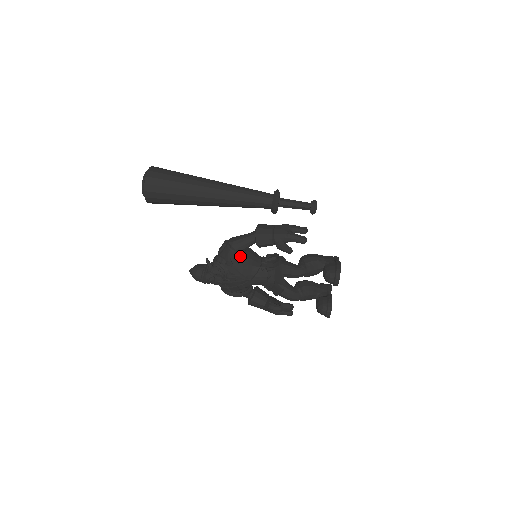
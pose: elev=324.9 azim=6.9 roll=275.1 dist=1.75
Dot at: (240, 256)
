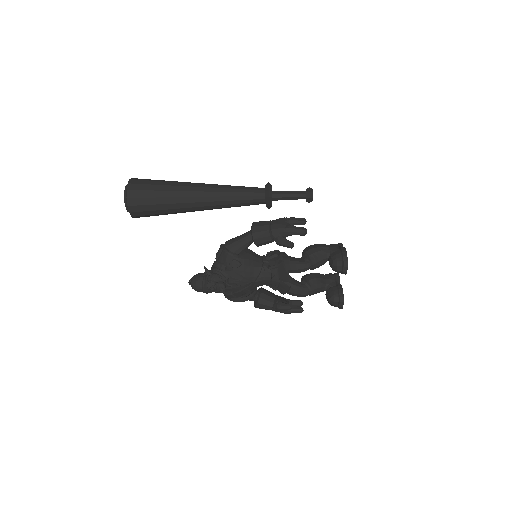
Dot at: (239, 259)
